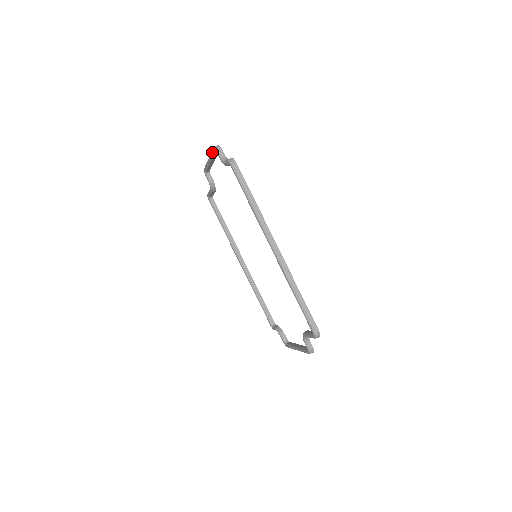
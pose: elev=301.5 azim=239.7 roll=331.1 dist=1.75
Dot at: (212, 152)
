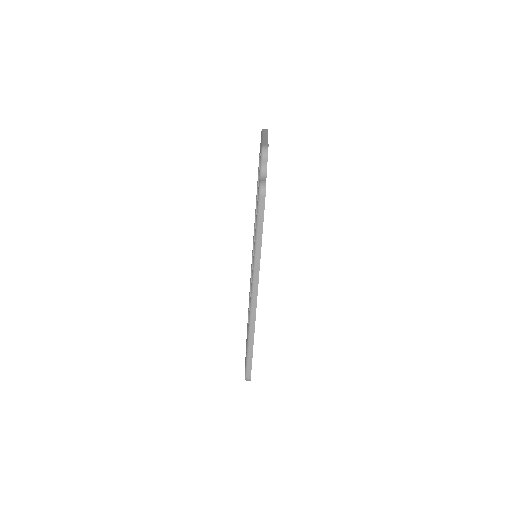
Dot at: occluded
